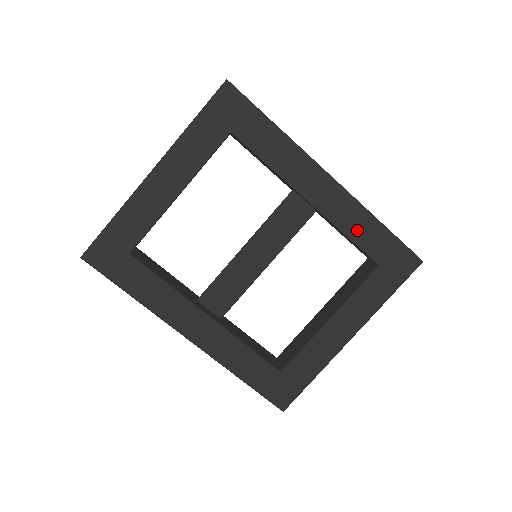
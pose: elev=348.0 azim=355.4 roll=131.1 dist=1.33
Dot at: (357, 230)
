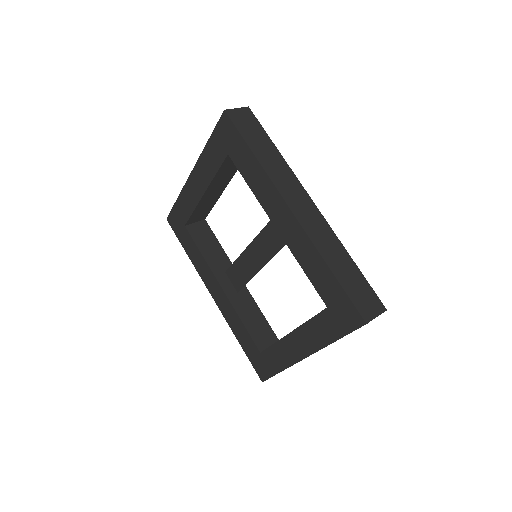
Dot at: (310, 267)
